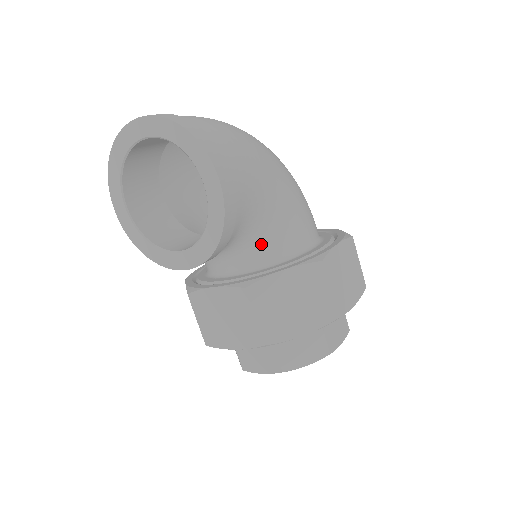
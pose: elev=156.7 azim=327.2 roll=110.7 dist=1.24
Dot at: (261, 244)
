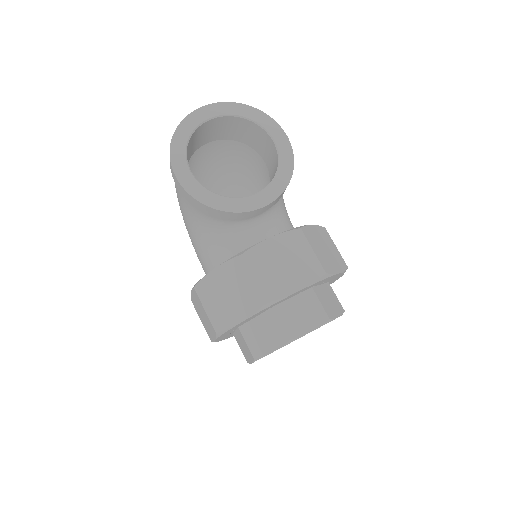
Dot at: (283, 218)
